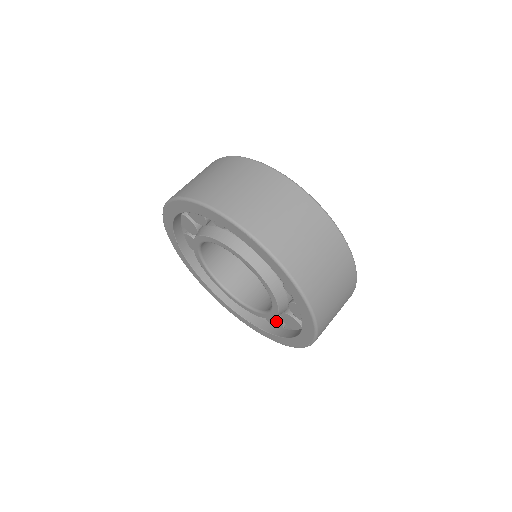
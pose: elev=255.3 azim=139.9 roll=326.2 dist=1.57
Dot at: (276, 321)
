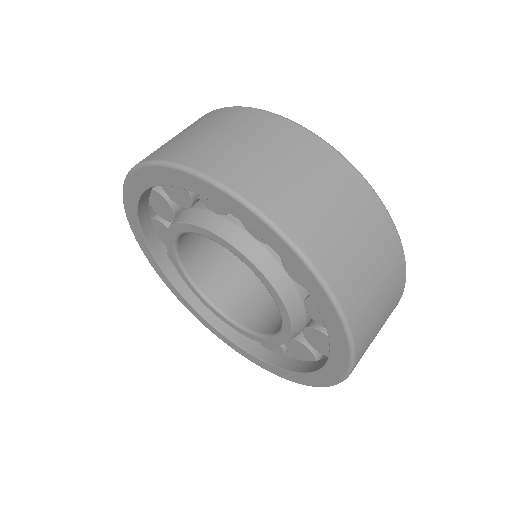
Dot at: (275, 346)
